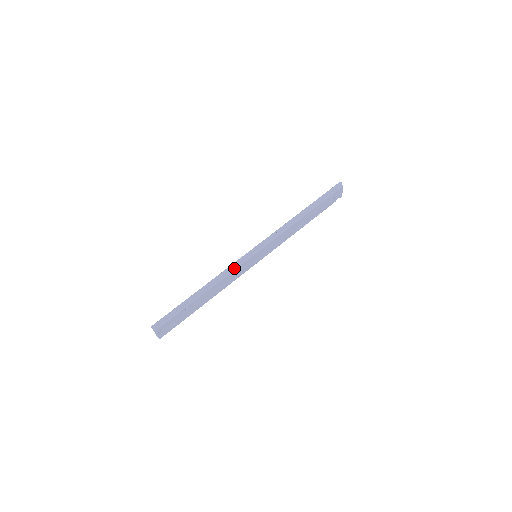
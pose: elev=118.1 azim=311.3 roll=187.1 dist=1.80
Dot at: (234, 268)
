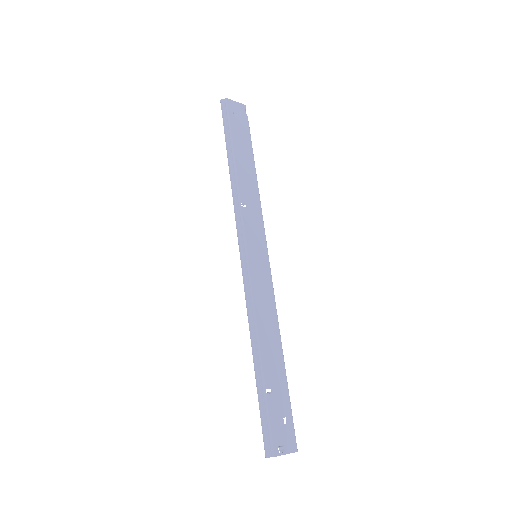
Dot at: (250, 296)
